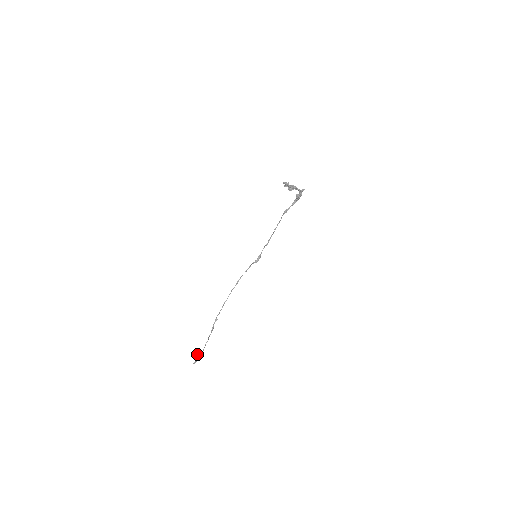
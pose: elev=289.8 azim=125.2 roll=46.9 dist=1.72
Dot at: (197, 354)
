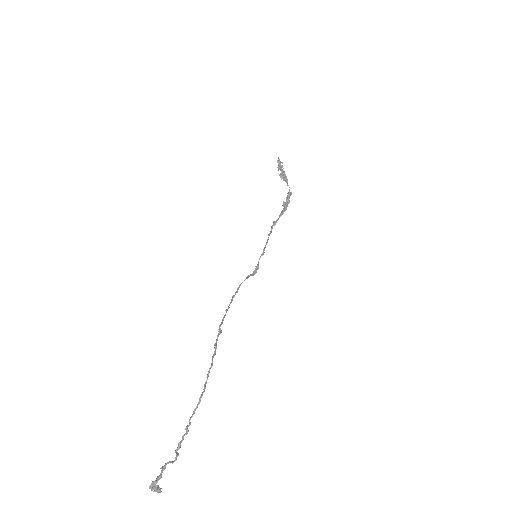
Dot at: (159, 491)
